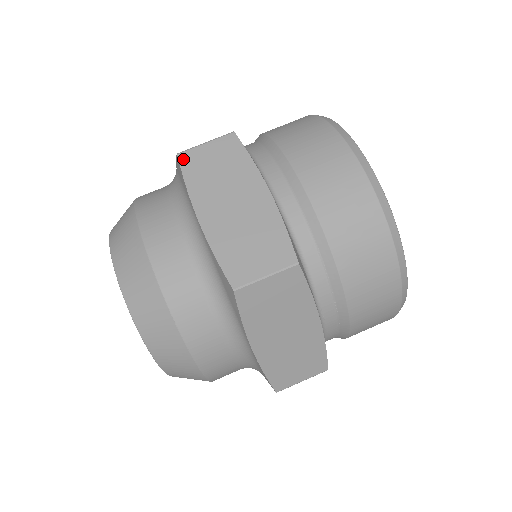
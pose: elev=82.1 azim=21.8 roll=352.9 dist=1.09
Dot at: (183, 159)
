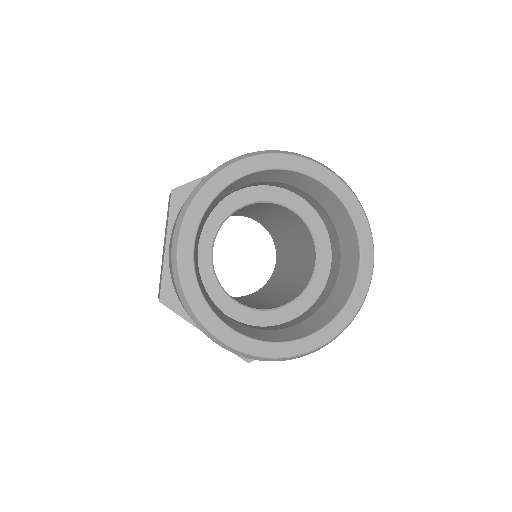
Dot at: occluded
